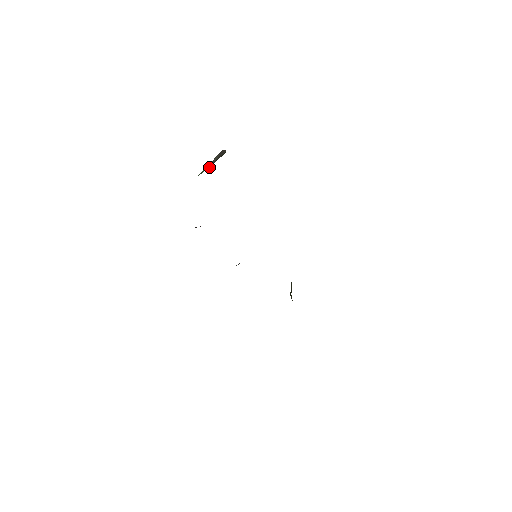
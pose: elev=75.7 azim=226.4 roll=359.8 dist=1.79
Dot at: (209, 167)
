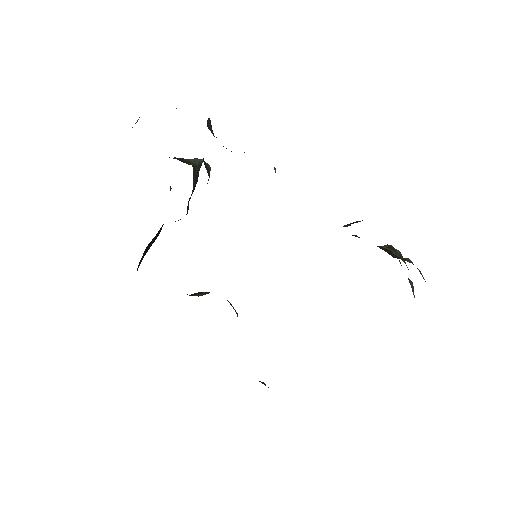
Dot at: occluded
